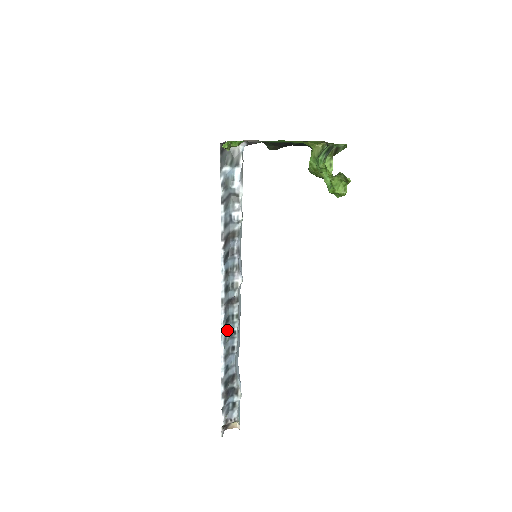
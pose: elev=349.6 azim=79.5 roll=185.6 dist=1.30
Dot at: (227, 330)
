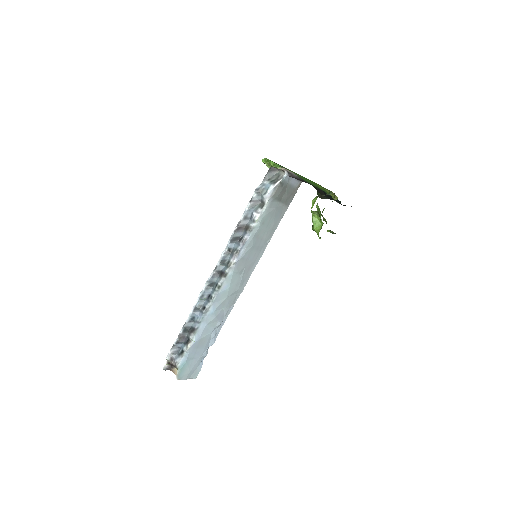
Dot at: (208, 291)
